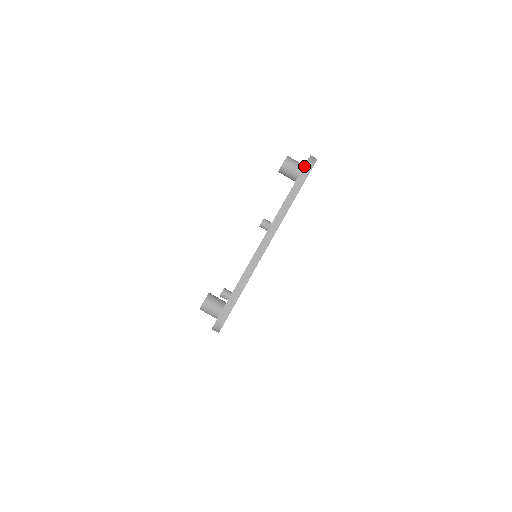
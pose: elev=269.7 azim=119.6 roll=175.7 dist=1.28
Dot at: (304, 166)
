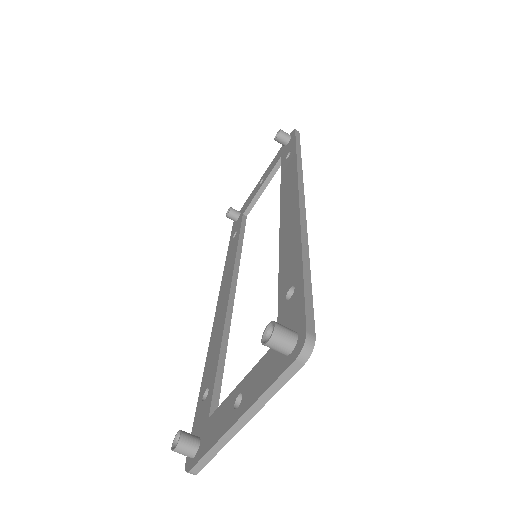
Dot at: (293, 362)
